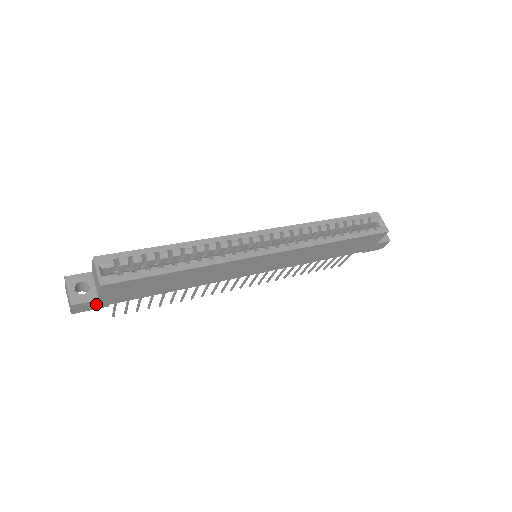
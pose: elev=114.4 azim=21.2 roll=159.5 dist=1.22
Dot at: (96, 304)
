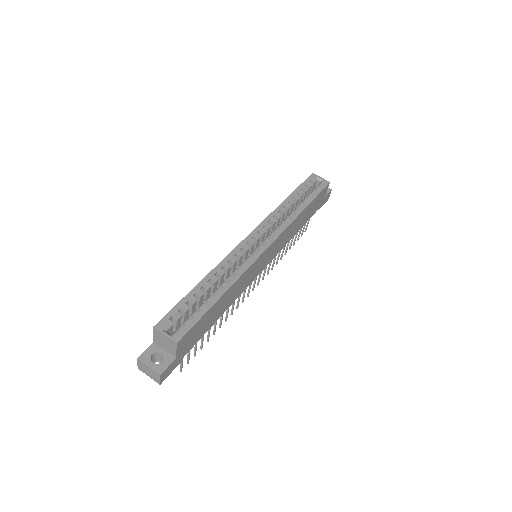
Dot at: (174, 364)
